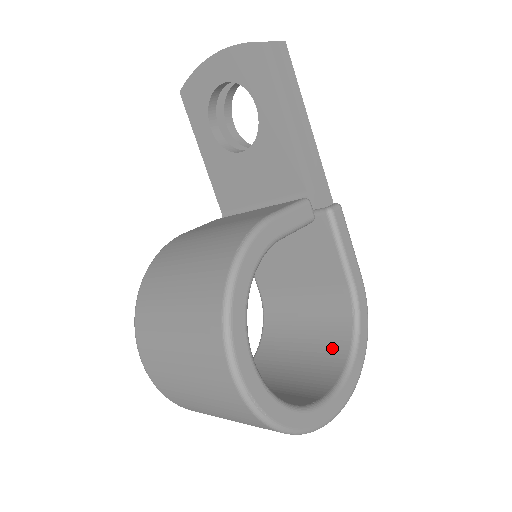
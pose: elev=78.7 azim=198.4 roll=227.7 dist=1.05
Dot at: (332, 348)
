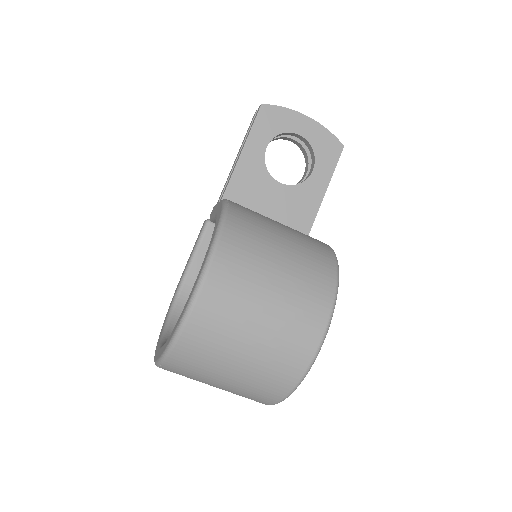
Dot at: occluded
